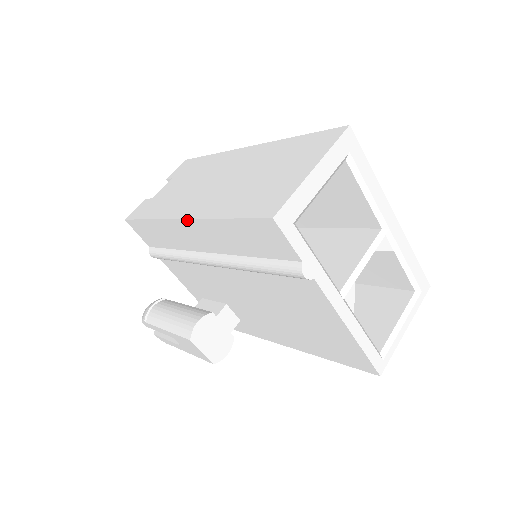
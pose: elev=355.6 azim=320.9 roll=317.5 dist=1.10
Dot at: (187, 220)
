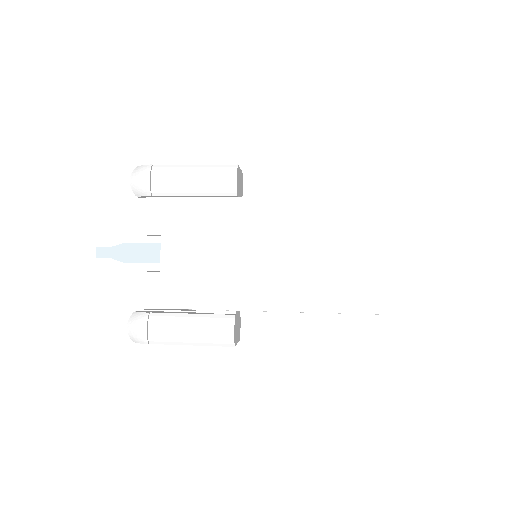
Dot at: occluded
